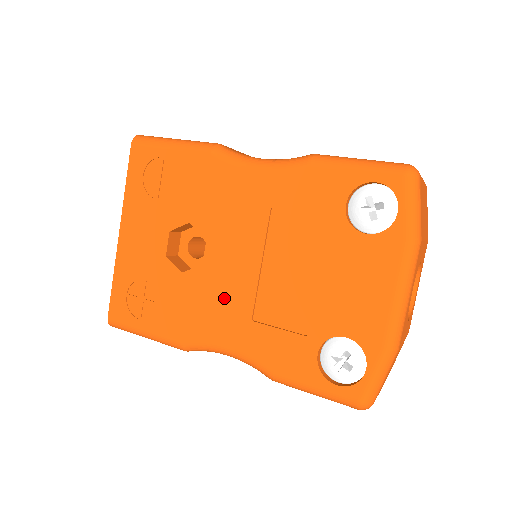
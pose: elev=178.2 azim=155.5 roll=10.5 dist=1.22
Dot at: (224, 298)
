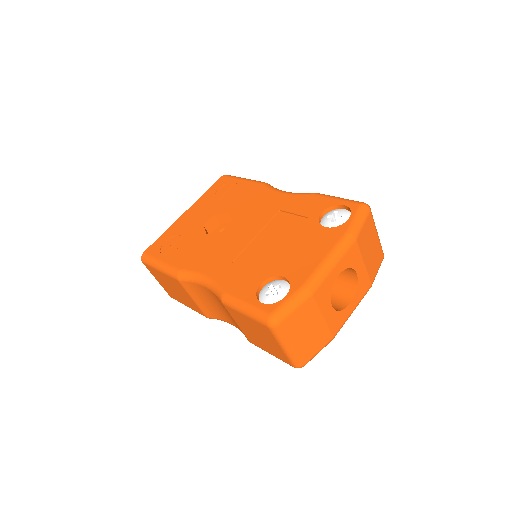
Dot at: (223, 249)
